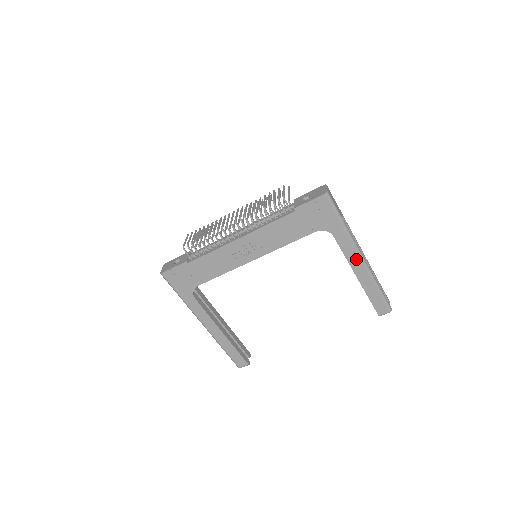
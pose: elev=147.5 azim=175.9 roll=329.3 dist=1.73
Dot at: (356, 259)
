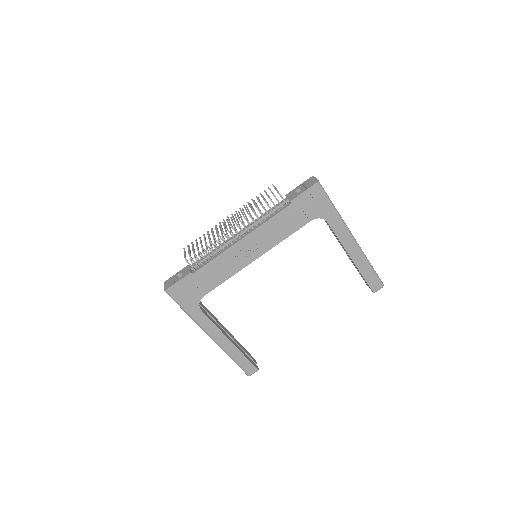
Dot at: (349, 241)
